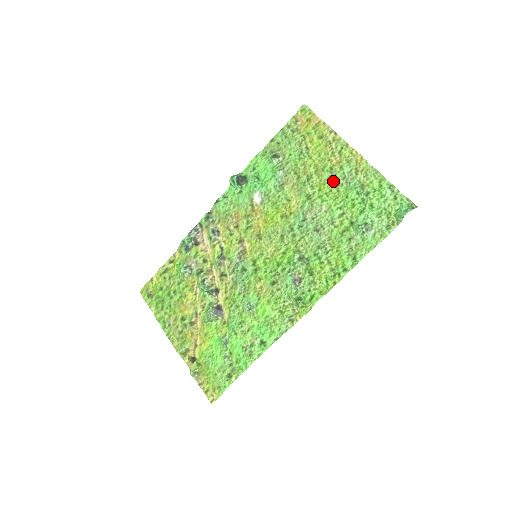
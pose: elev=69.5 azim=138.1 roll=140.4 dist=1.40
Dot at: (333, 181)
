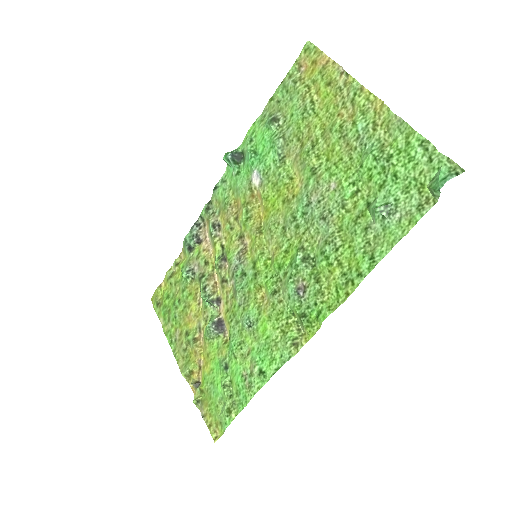
Dot at: (343, 145)
